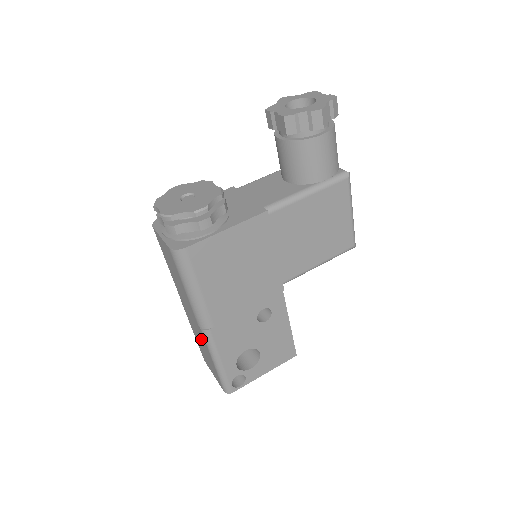
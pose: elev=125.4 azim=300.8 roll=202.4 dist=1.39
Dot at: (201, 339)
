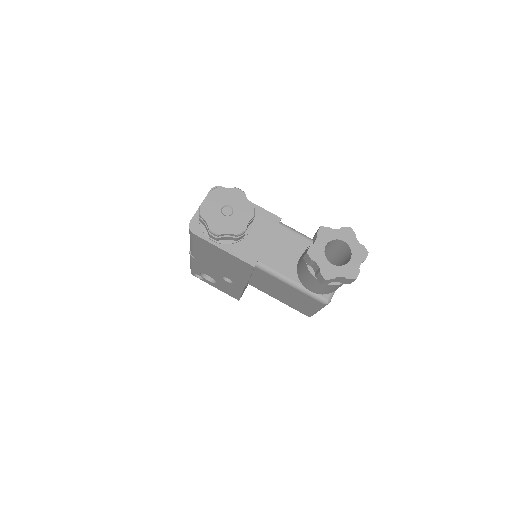
Dot at: occluded
